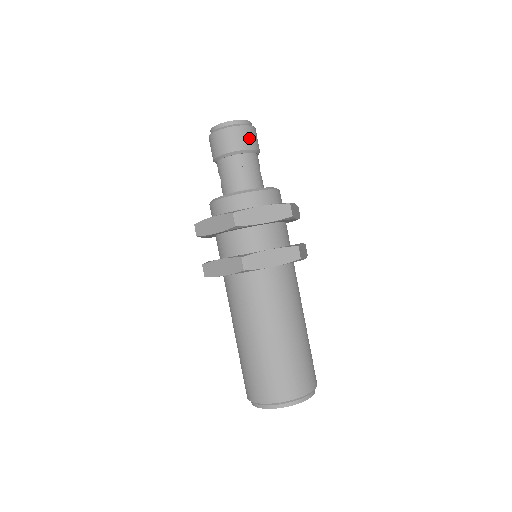
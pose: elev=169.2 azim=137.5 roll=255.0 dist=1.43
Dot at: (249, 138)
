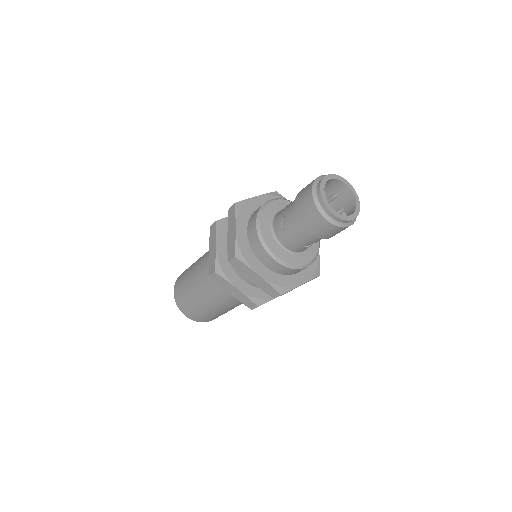
Dot at: occluded
